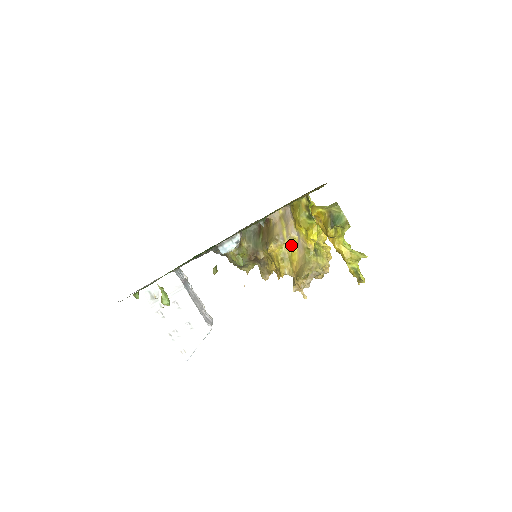
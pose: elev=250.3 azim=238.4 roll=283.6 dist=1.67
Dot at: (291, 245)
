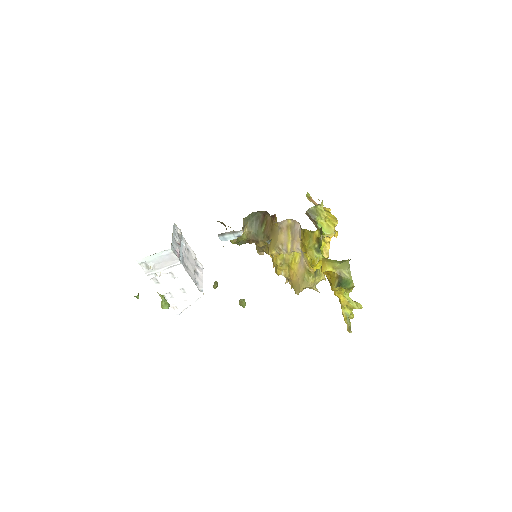
Dot at: (293, 254)
